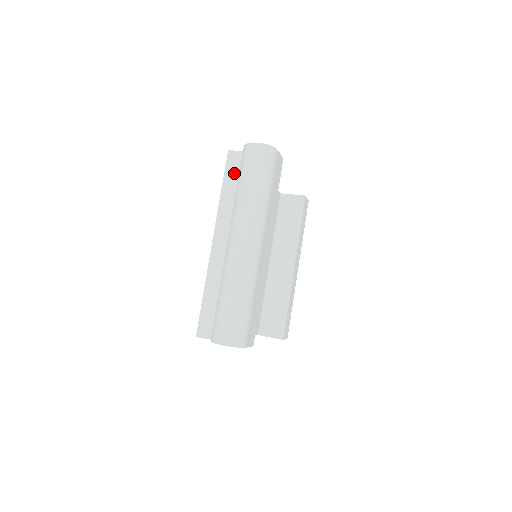
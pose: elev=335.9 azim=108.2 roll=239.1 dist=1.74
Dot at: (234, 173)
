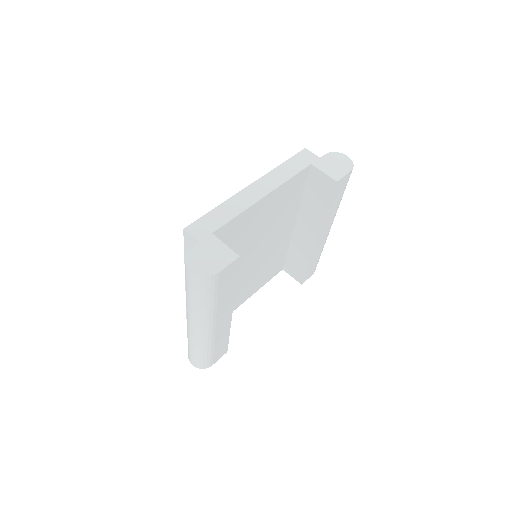
Dot at: occluded
